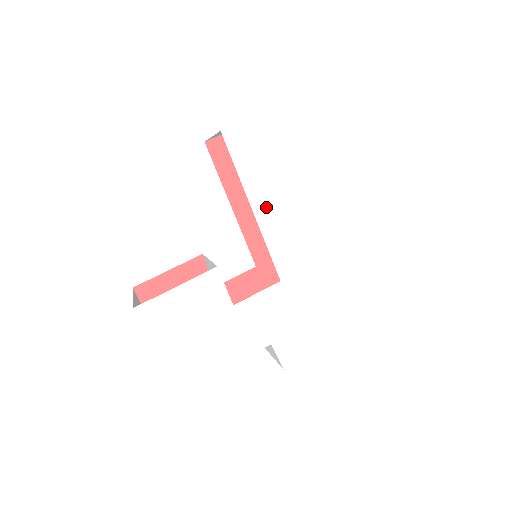
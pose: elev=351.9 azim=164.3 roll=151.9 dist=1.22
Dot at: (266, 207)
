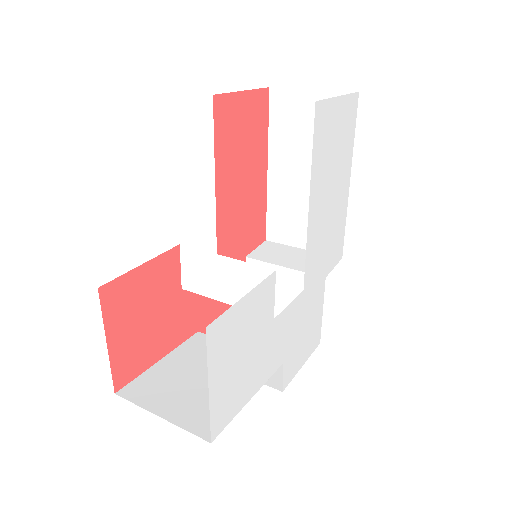
Dot at: (316, 204)
